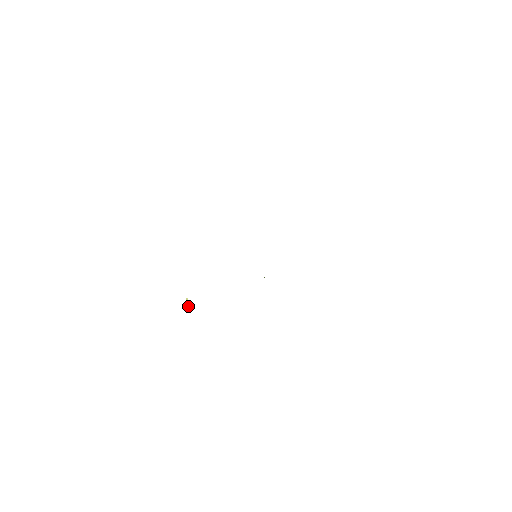
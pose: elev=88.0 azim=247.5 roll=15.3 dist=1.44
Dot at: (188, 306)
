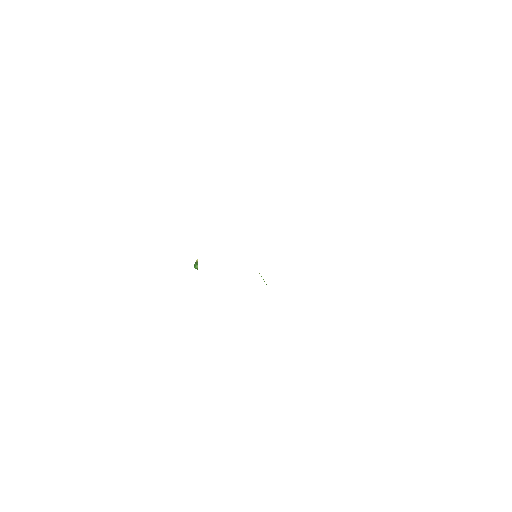
Dot at: (196, 265)
